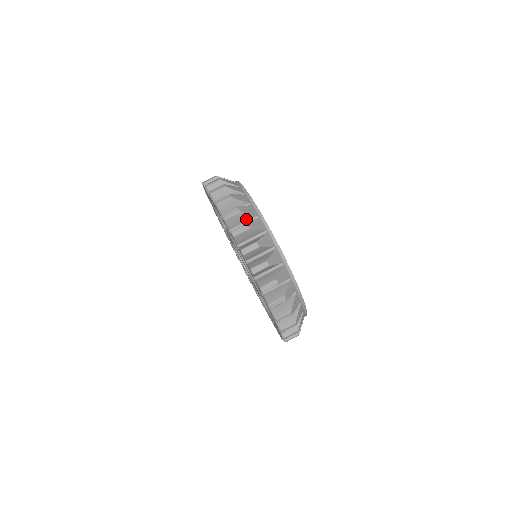
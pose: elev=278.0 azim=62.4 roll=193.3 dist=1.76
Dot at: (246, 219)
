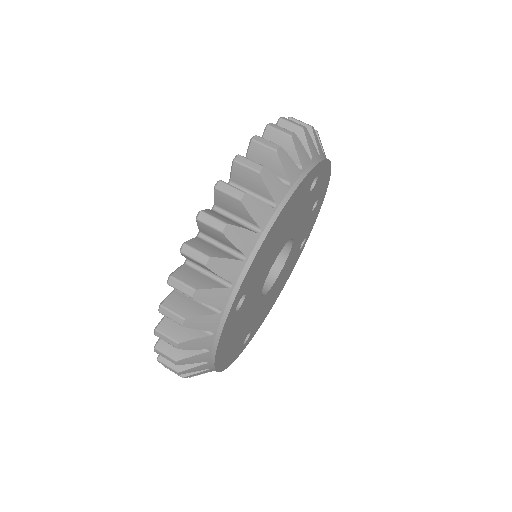
Dot at: (228, 244)
